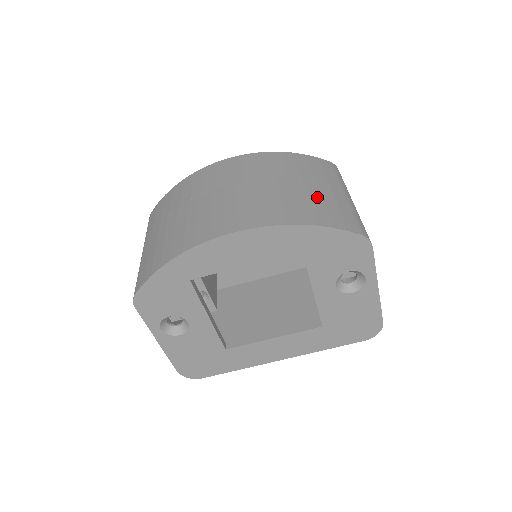
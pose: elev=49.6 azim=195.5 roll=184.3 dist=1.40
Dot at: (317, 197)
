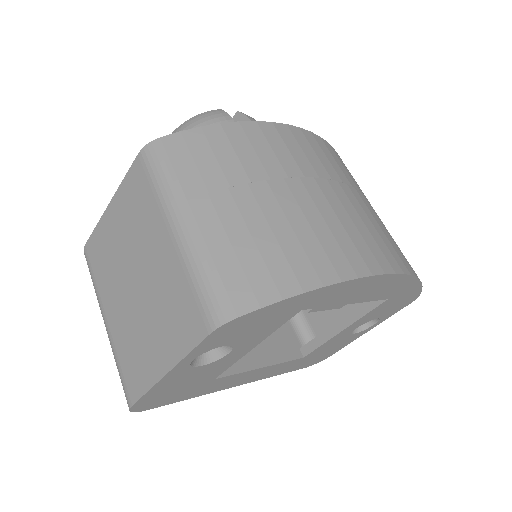
Dot at: occluded
